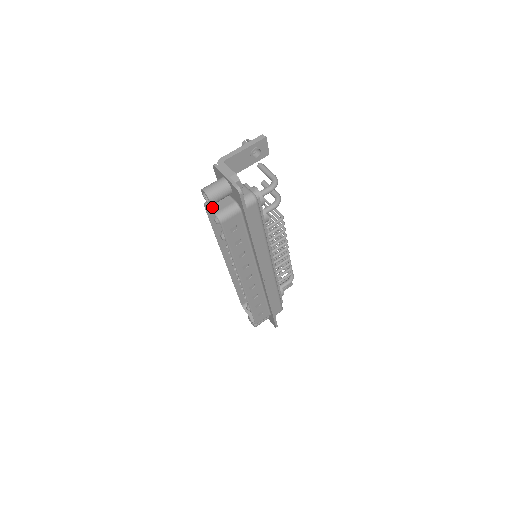
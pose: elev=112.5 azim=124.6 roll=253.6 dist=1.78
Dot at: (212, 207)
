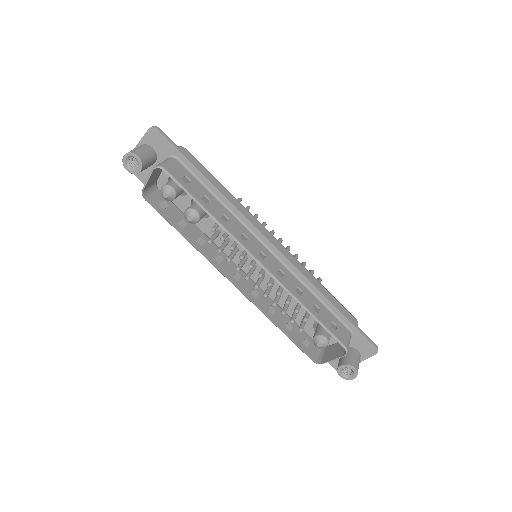
Dot at: (148, 178)
